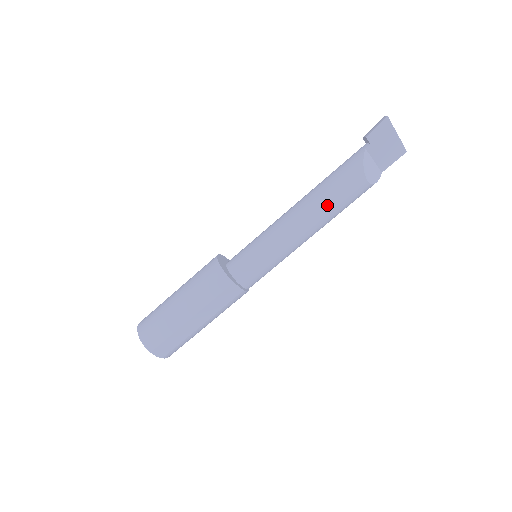
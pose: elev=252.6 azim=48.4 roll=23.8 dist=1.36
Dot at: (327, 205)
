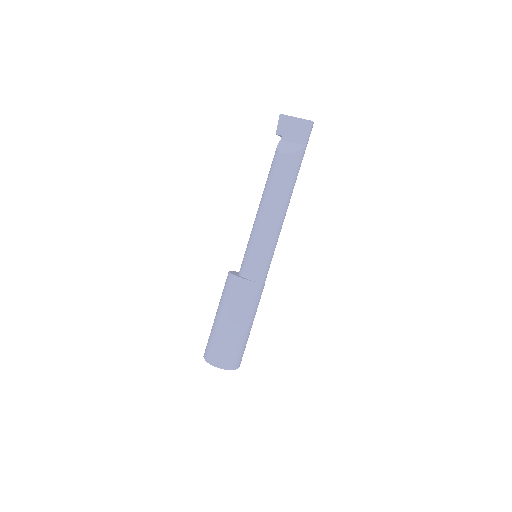
Dot at: (268, 186)
